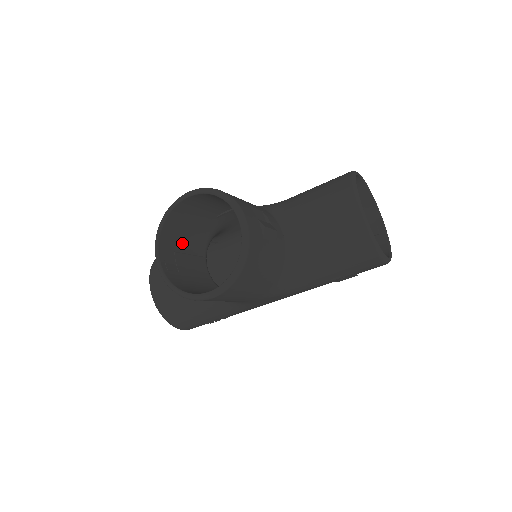
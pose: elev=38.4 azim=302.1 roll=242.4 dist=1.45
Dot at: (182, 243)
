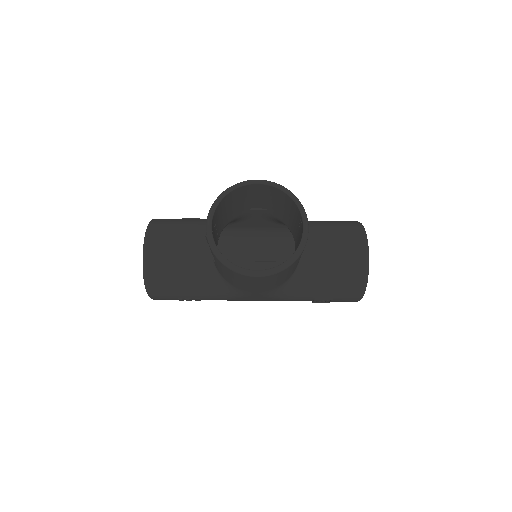
Dot at: (219, 219)
